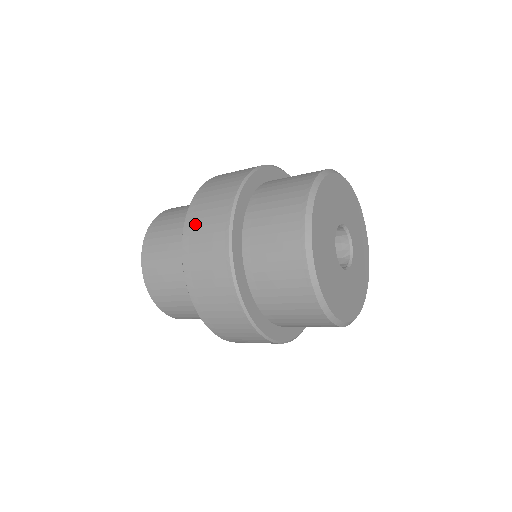
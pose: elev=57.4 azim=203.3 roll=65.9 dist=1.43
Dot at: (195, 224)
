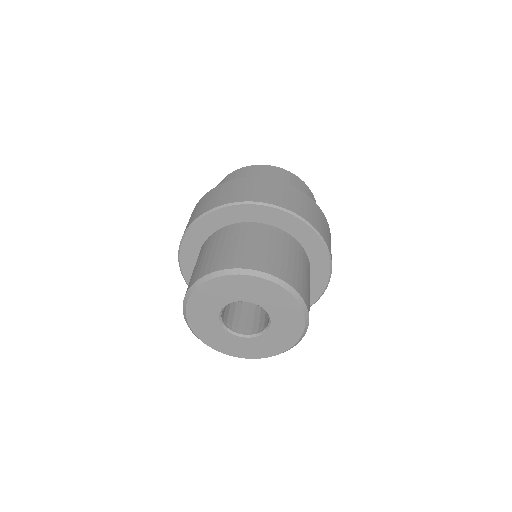
Dot at: (190, 221)
